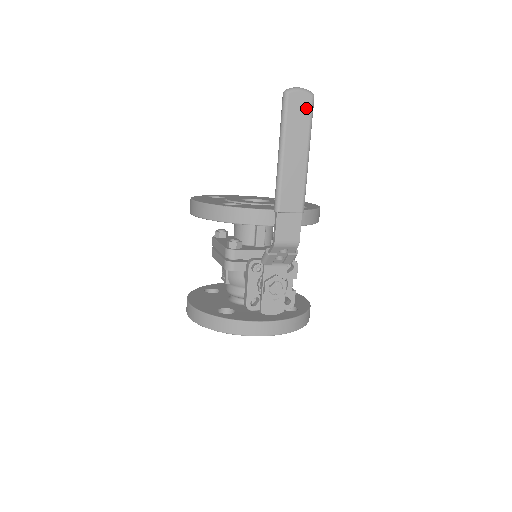
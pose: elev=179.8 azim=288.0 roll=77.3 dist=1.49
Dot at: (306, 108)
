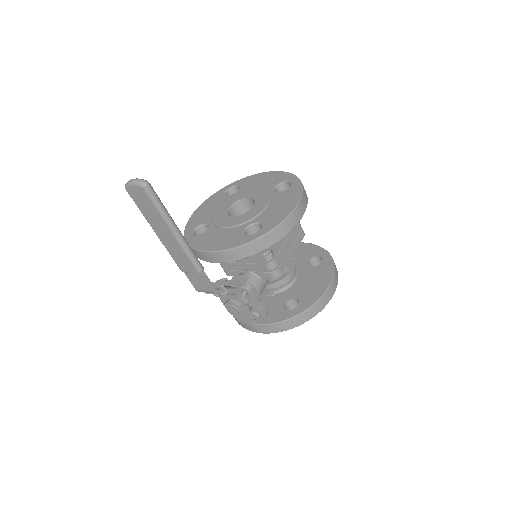
Dot at: (145, 198)
